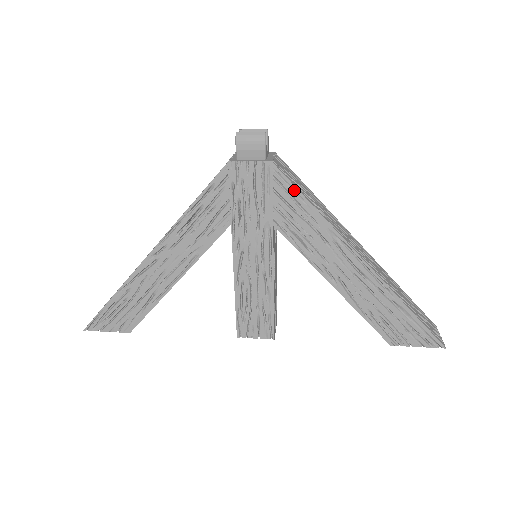
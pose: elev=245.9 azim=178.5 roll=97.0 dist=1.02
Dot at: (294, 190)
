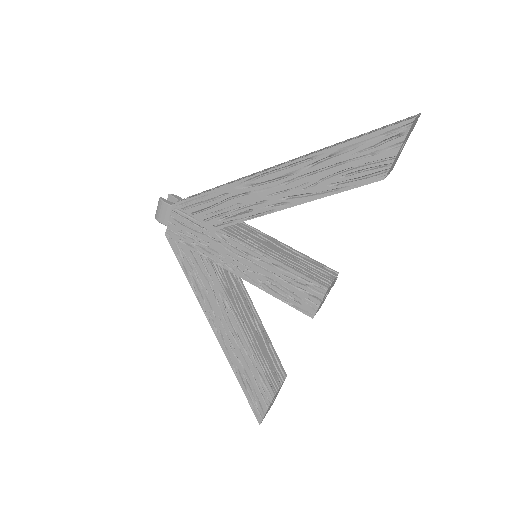
Dot at: (197, 199)
